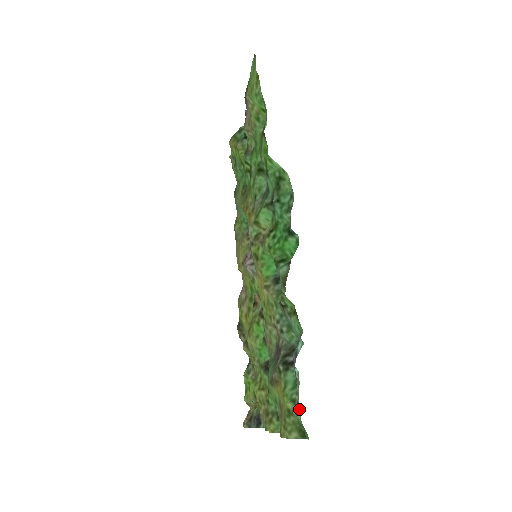
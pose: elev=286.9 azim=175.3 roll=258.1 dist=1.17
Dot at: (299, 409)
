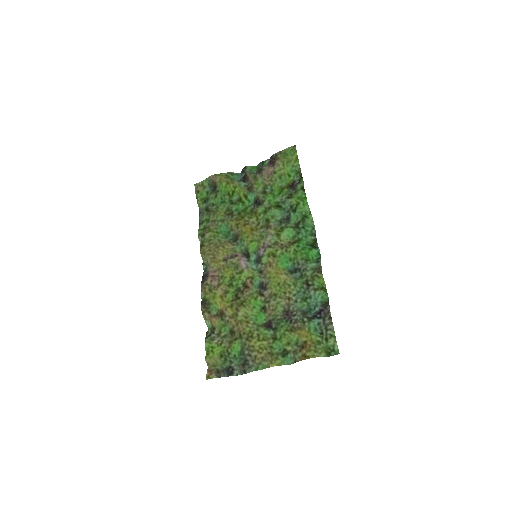
Dot at: (333, 338)
